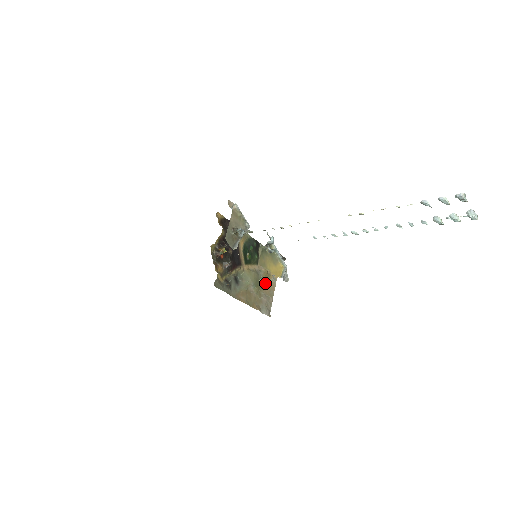
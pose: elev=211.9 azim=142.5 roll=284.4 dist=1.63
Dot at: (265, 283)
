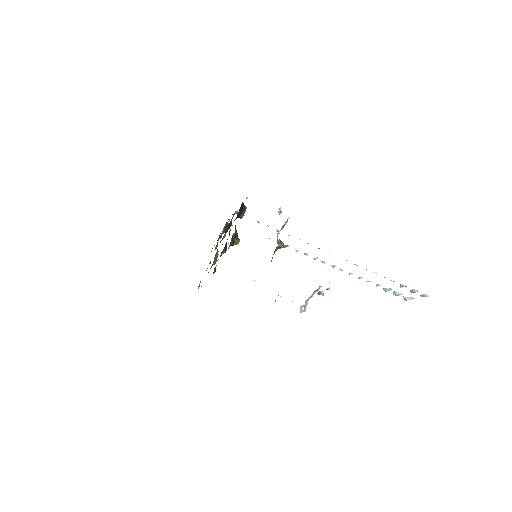
Dot at: occluded
